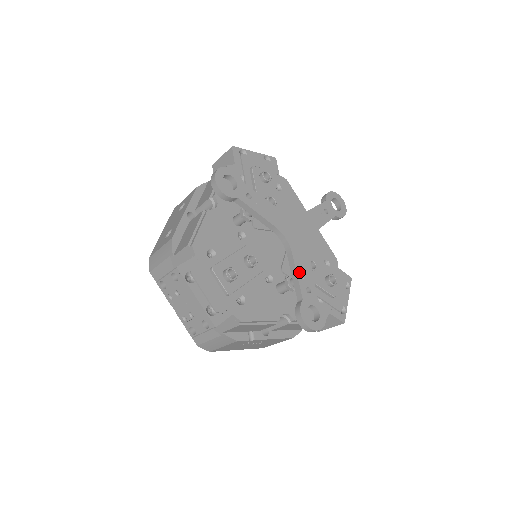
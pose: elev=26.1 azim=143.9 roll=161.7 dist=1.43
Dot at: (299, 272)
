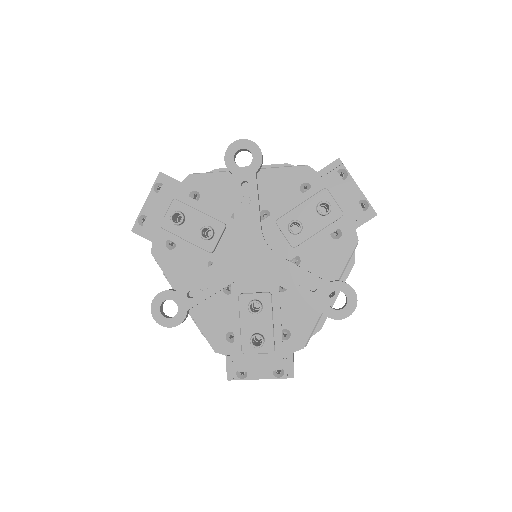
Dot at: (290, 286)
